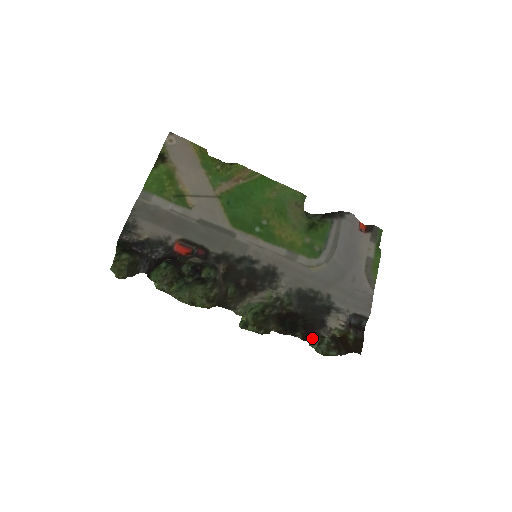
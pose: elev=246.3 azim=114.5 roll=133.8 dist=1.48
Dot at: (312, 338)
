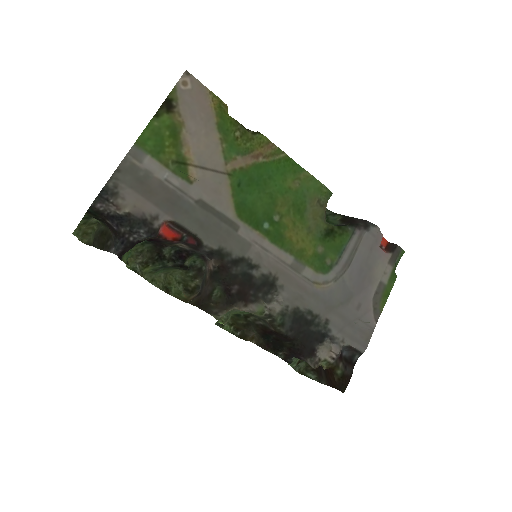
Dot at: (294, 360)
